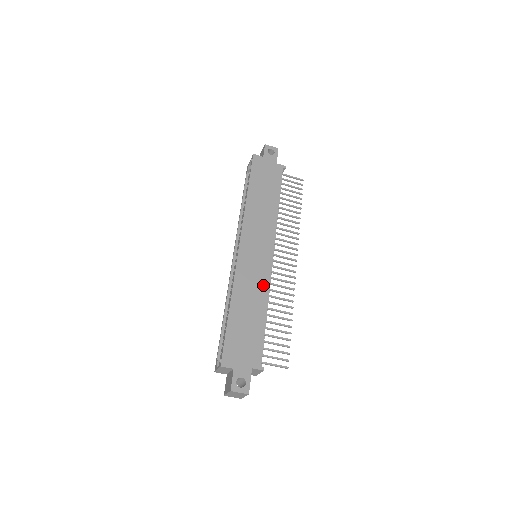
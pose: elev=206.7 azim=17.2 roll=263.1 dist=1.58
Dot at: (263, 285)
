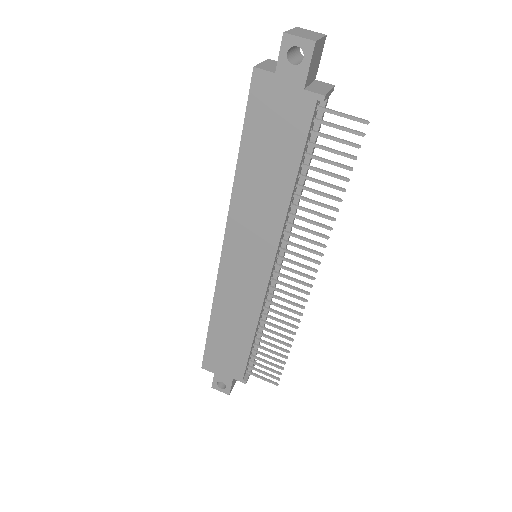
Dot at: (252, 308)
